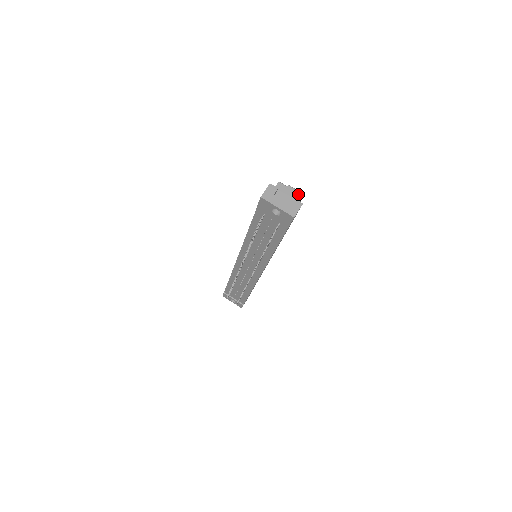
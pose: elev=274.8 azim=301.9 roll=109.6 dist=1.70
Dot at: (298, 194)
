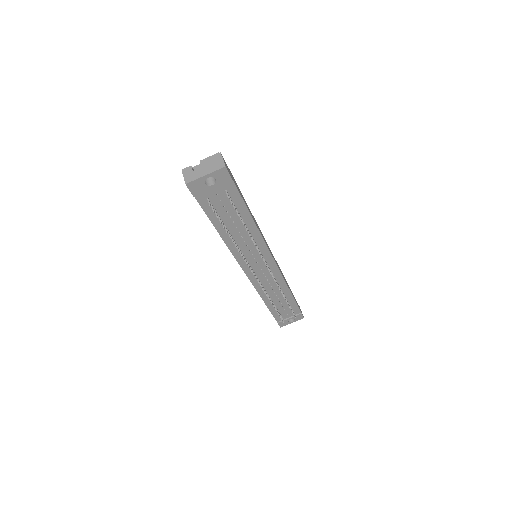
Dot at: (213, 157)
